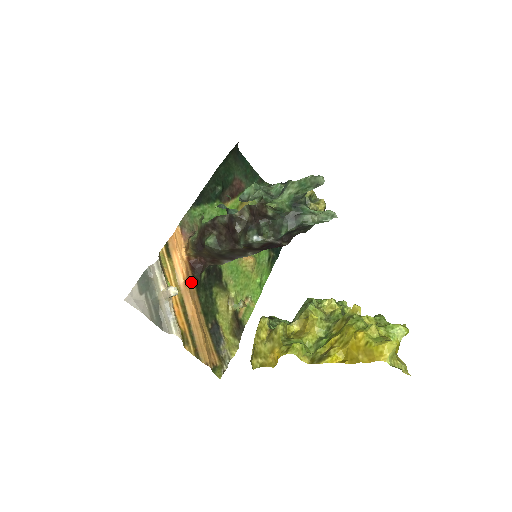
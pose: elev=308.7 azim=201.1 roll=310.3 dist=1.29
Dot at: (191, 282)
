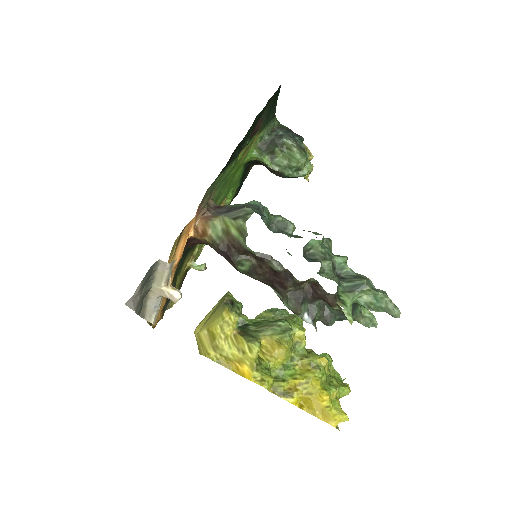
Dot at: occluded
